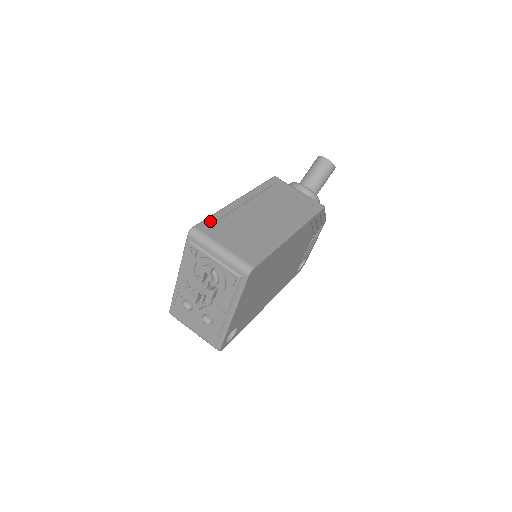
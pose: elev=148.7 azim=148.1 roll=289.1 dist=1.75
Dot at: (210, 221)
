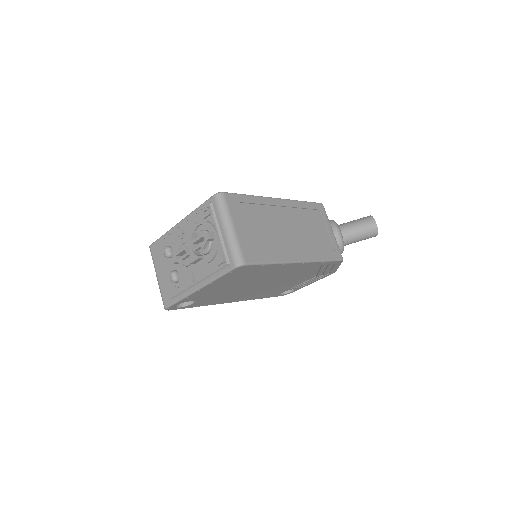
Dot at: (240, 198)
